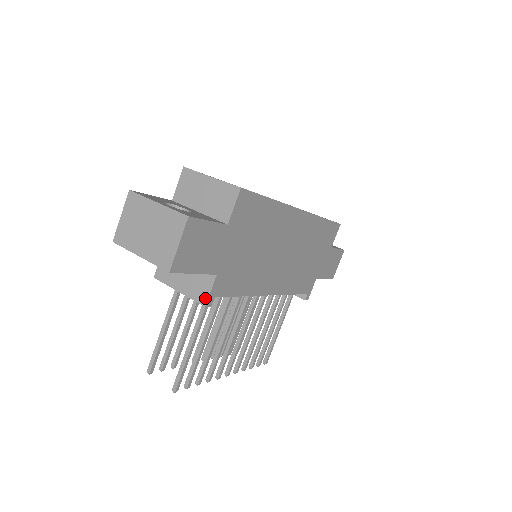
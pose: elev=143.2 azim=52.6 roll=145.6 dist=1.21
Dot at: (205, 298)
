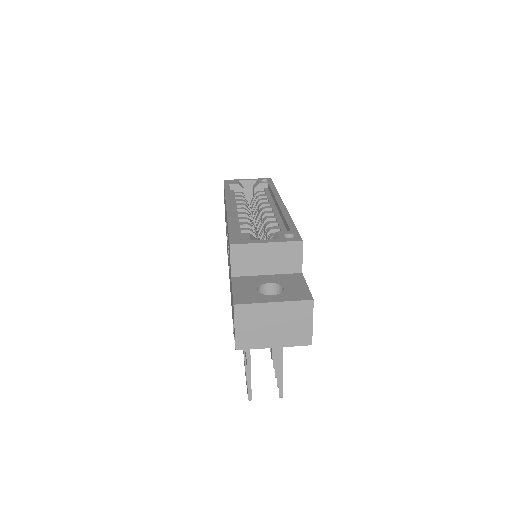
Dot at: occluded
